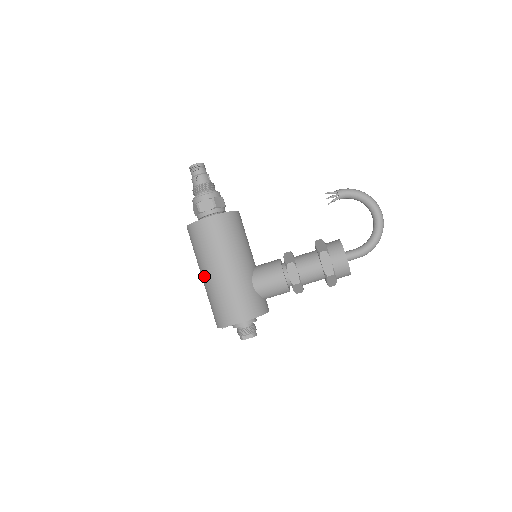
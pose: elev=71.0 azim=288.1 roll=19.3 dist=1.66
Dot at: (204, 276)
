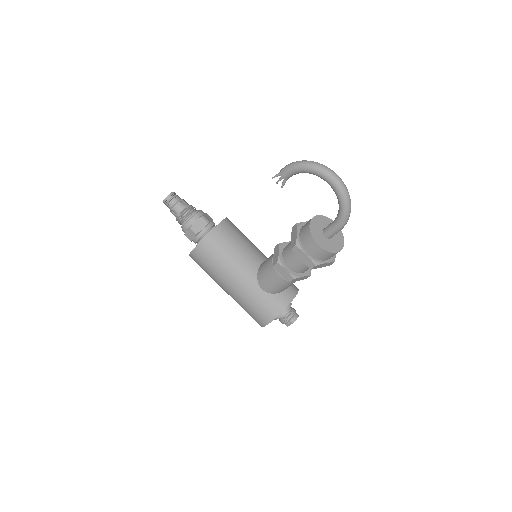
Dot at: occluded
